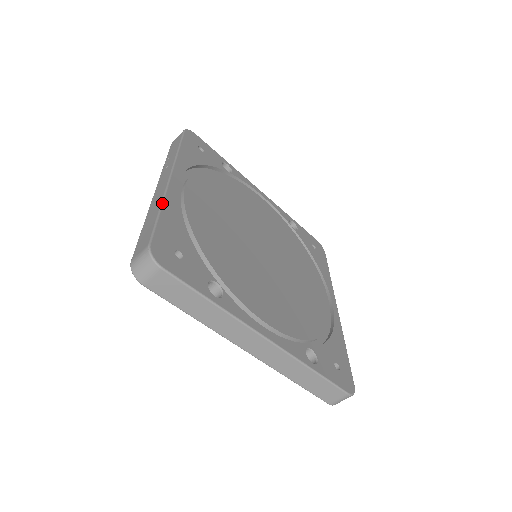
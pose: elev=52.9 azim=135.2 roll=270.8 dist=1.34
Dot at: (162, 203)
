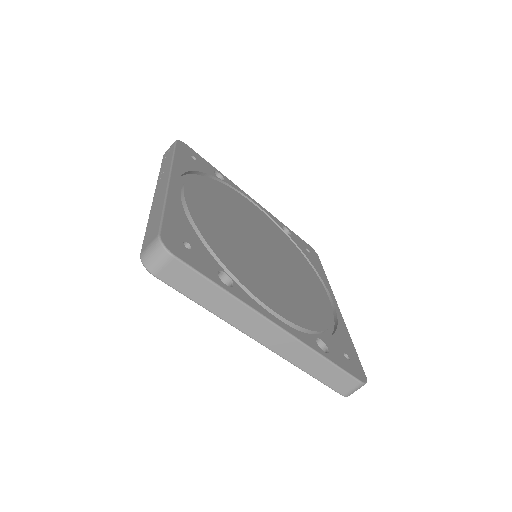
Dot at: (165, 200)
